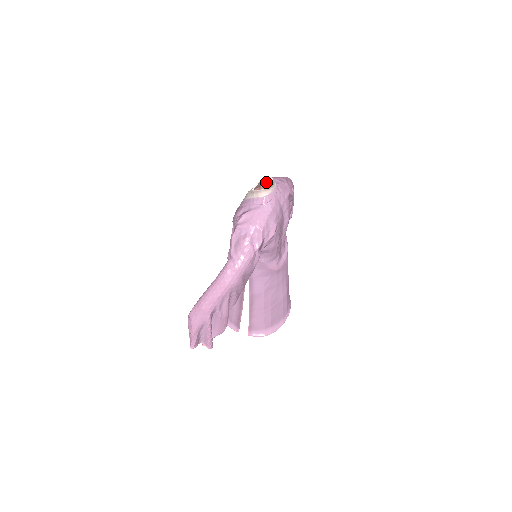
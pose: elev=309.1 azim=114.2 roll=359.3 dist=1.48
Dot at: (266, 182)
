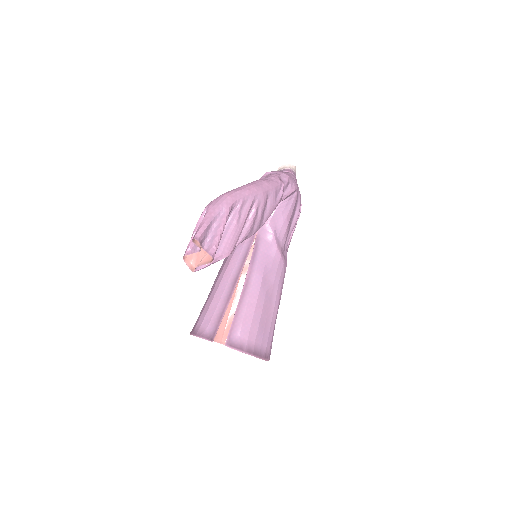
Dot at: occluded
